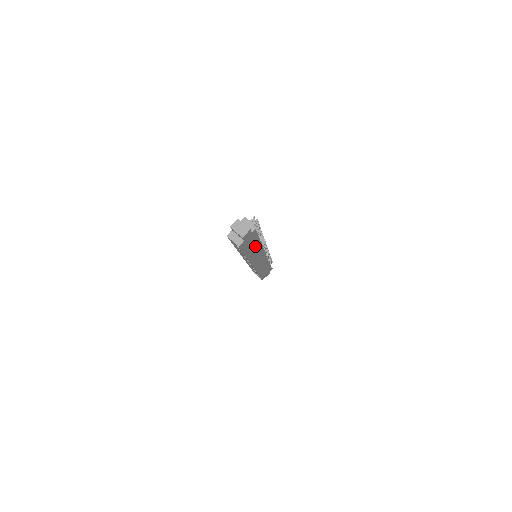
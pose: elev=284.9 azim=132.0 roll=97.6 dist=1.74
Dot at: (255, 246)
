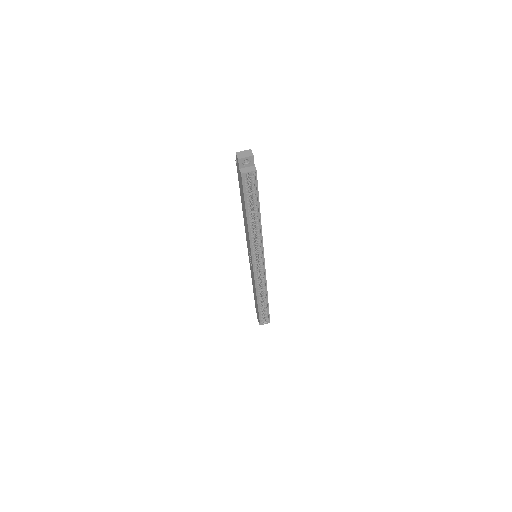
Dot at: occluded
